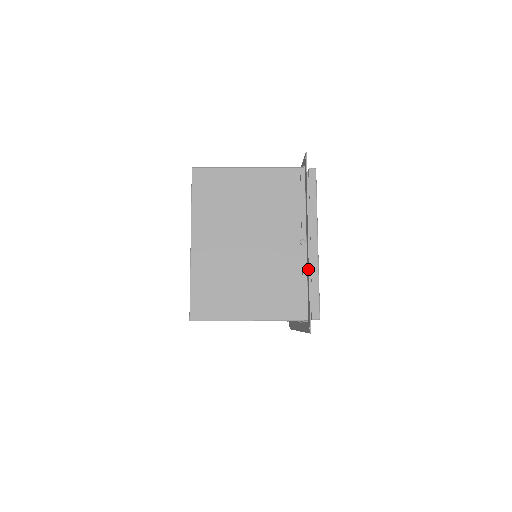
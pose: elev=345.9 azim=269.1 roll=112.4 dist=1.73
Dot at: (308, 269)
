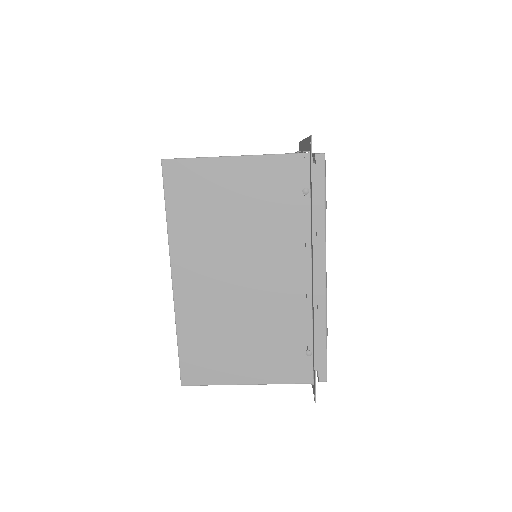
Dot at: (305, 141)
